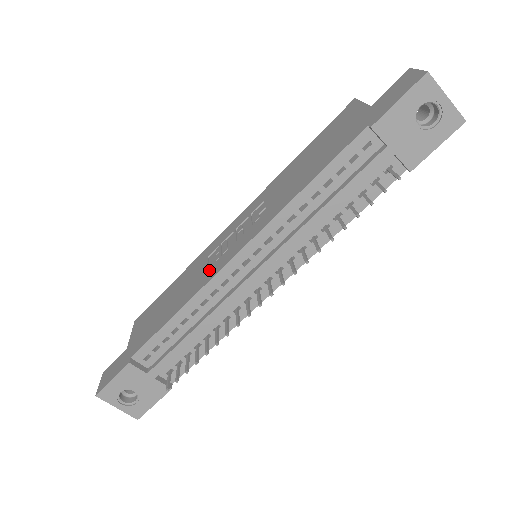
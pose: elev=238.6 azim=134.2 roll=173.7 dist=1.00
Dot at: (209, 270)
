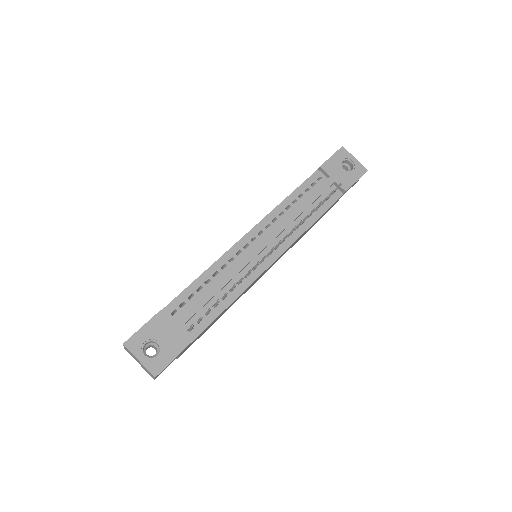
Dot at: occluded
